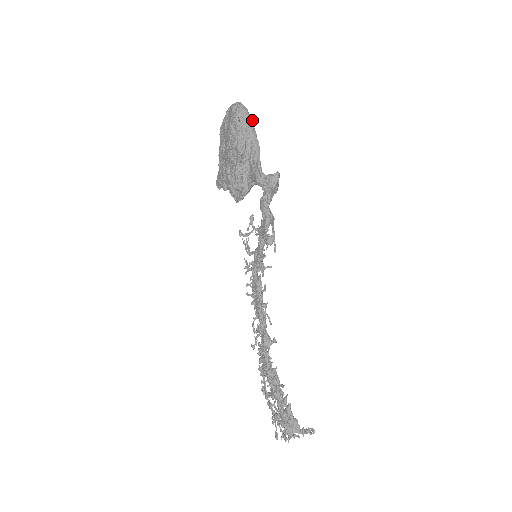
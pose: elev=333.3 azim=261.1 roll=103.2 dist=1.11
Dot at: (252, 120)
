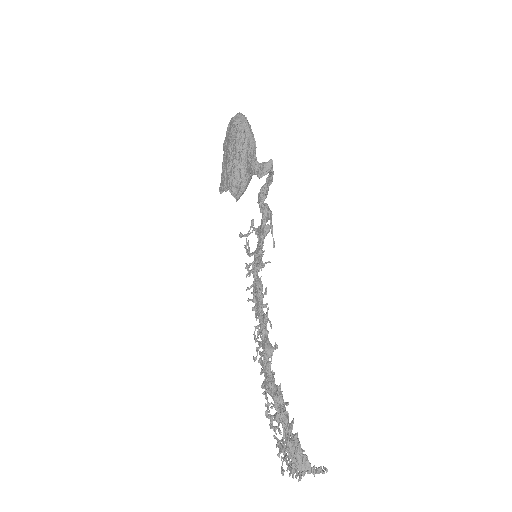
Dot at: (250, 125)
